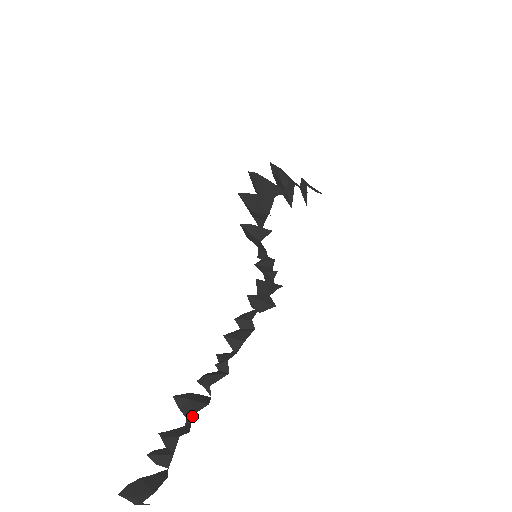
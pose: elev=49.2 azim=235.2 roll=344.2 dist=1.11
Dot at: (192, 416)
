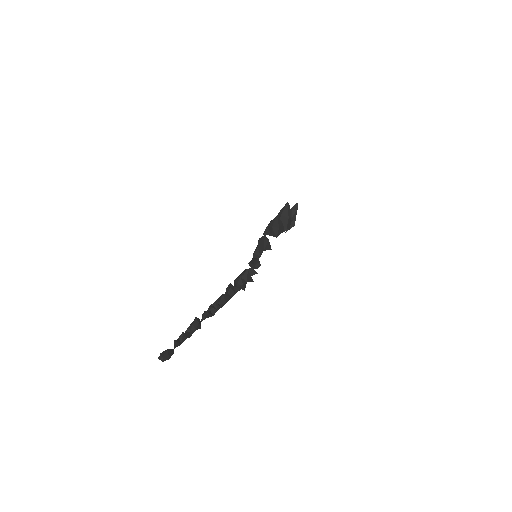
Dot at: (195, 330)
